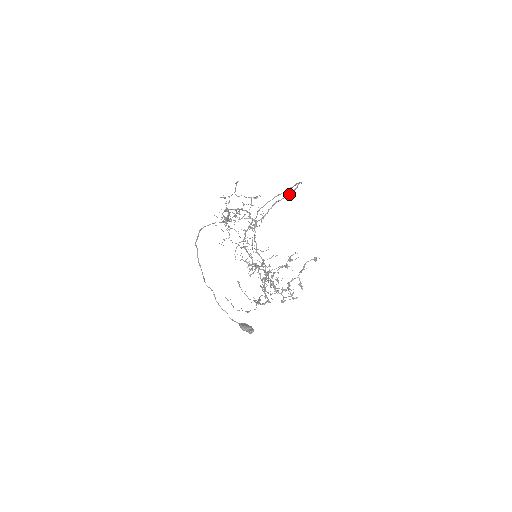
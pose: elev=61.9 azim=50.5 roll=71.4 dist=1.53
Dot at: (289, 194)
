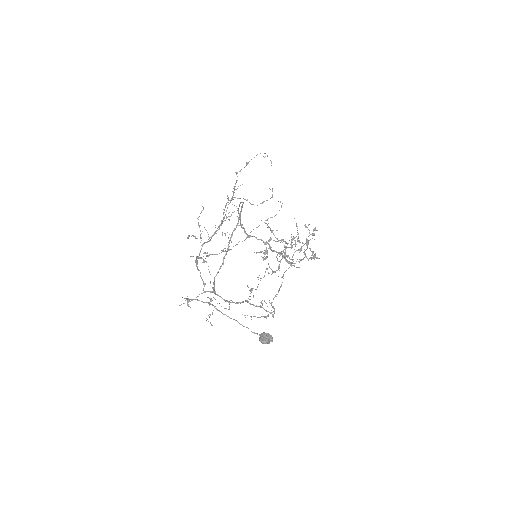
Dot at: (222, 264)
